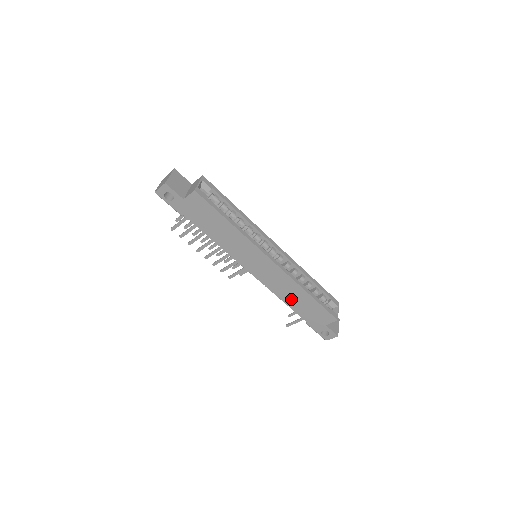
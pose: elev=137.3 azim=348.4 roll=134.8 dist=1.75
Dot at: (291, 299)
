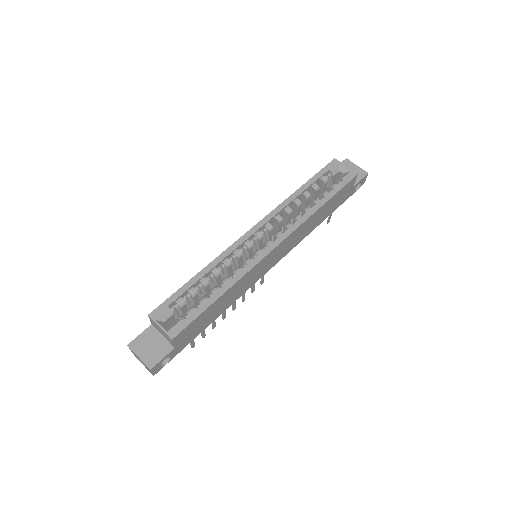
Dot at: (315, 224)
